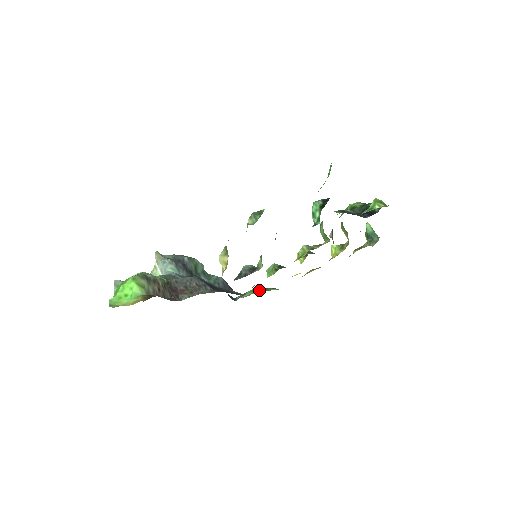
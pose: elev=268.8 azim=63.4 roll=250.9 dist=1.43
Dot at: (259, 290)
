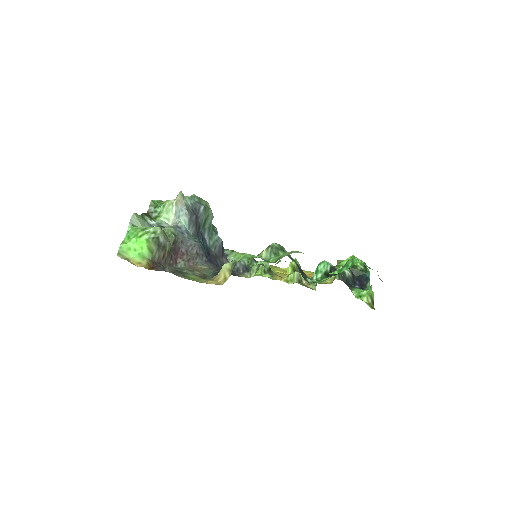
Dot at: occluded
